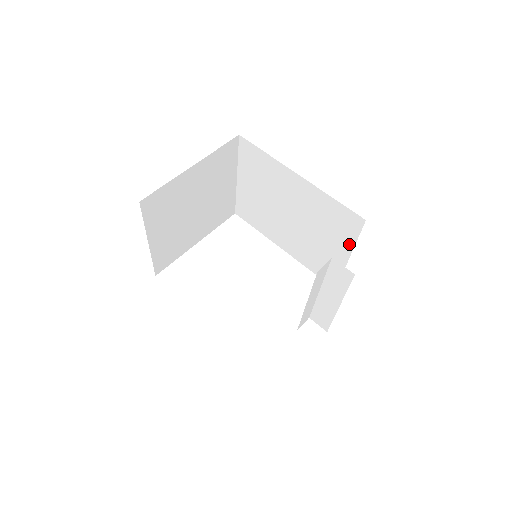
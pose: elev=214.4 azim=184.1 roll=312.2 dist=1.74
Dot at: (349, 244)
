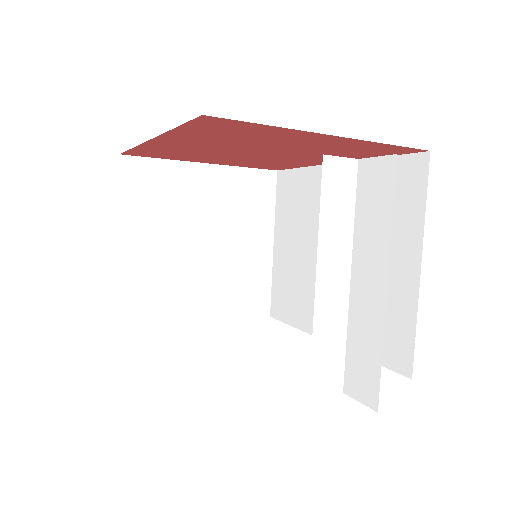
Dot at: (415, 231)
